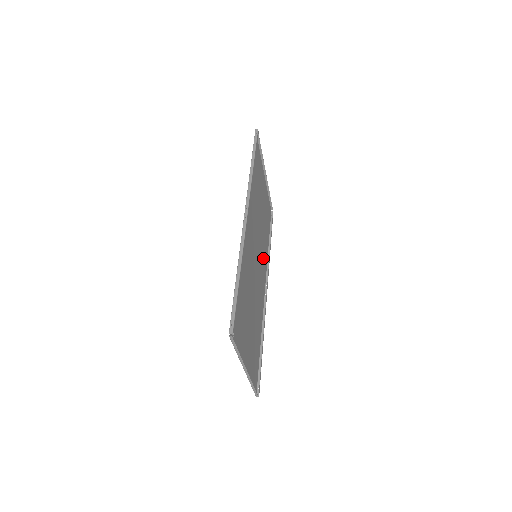
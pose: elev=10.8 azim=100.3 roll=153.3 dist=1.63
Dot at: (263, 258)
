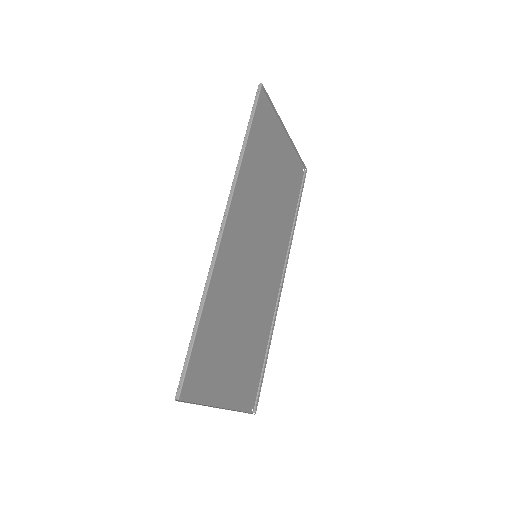
Dot at: (278, 244)
